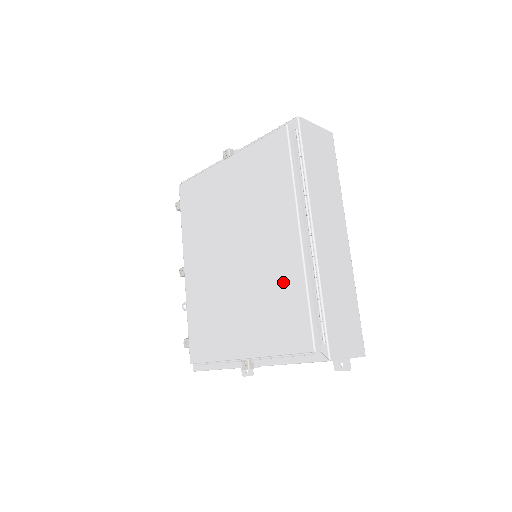
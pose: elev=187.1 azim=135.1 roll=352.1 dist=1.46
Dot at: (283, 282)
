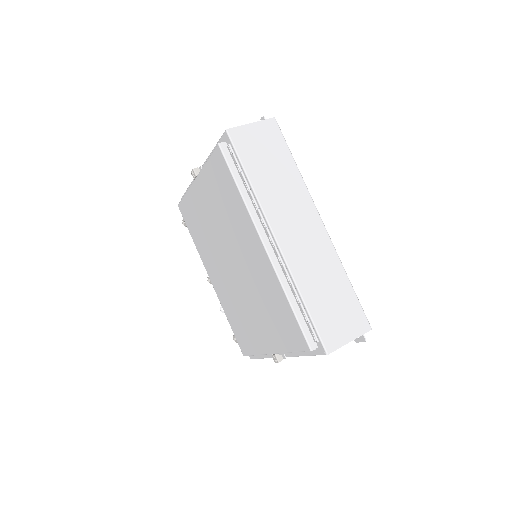
Dot at: (270, 291)
